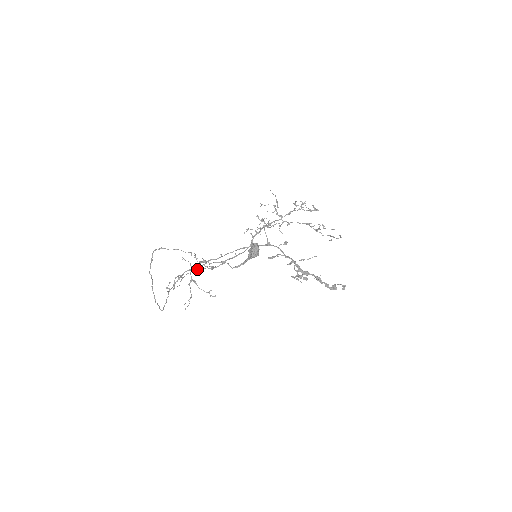
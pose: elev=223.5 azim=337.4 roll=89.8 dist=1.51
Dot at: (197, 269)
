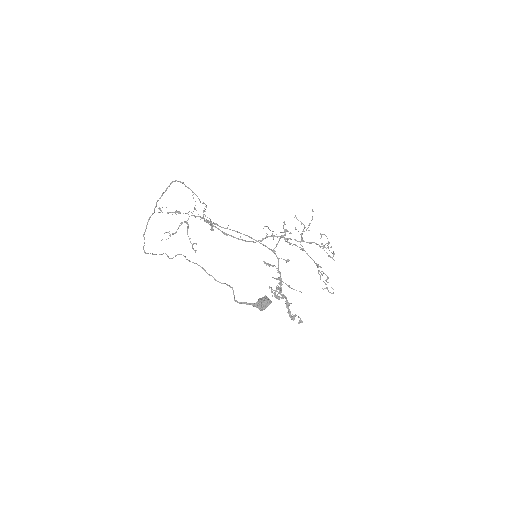
Dot at: (204, 269)
